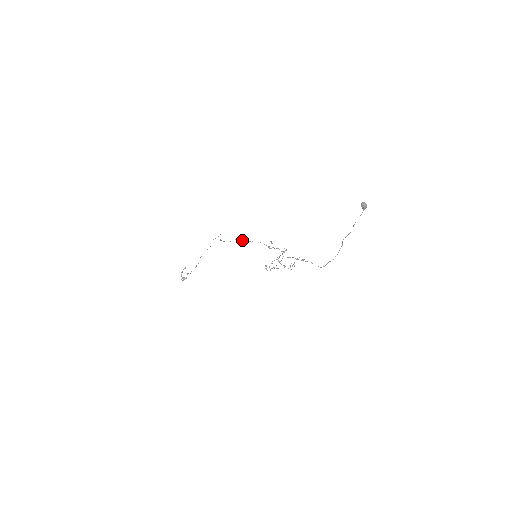
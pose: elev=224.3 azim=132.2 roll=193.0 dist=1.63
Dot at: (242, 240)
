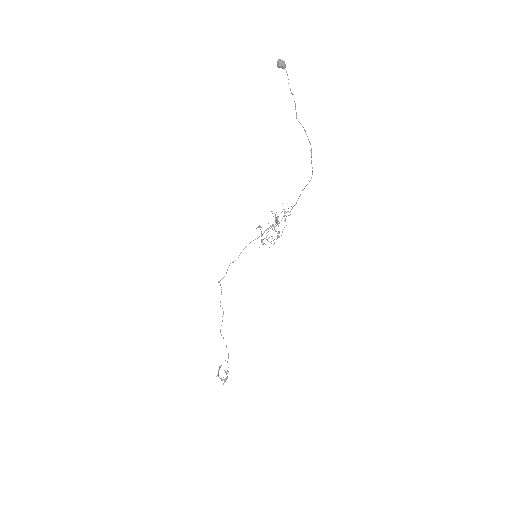
Dot at: occluded
